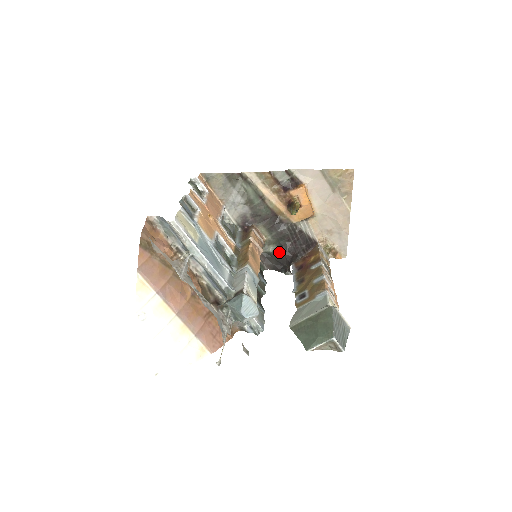
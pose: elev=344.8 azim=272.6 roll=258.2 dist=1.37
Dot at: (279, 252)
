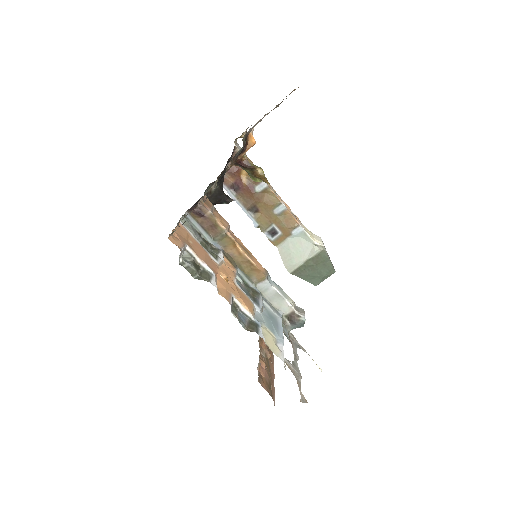
Dot at: occluded
